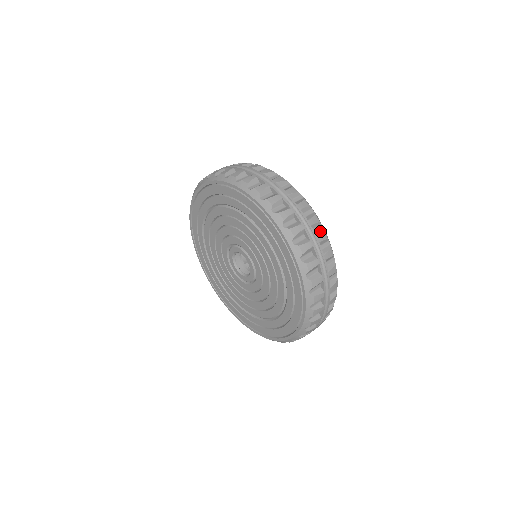
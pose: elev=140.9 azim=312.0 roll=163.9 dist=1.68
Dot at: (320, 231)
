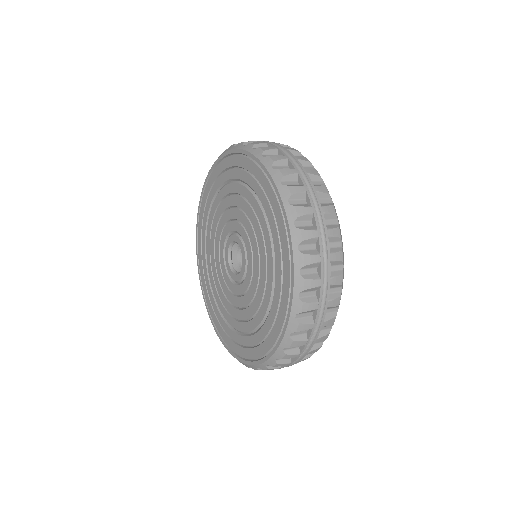
Dot at: (328, 204)
